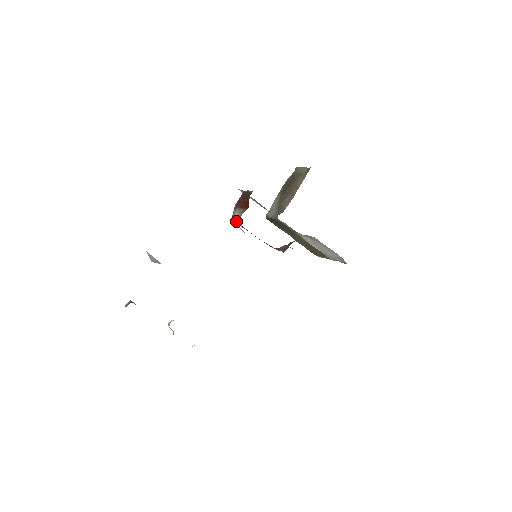
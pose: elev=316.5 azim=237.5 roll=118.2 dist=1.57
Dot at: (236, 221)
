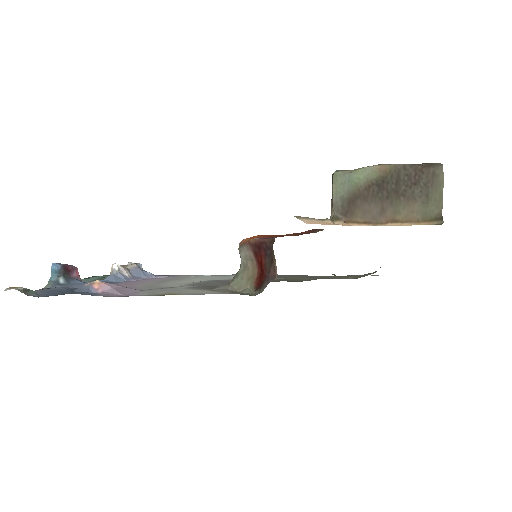
Dot at: (240, 255)
